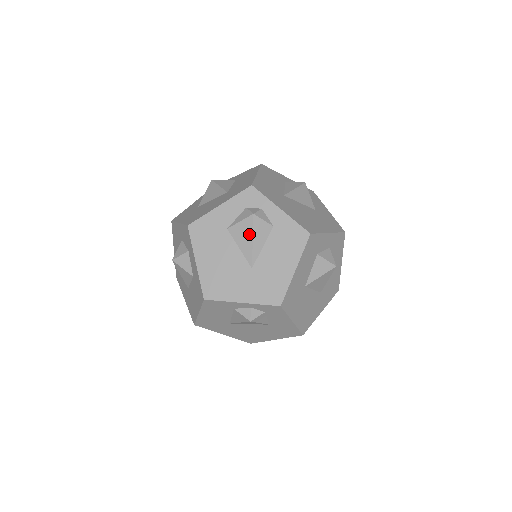
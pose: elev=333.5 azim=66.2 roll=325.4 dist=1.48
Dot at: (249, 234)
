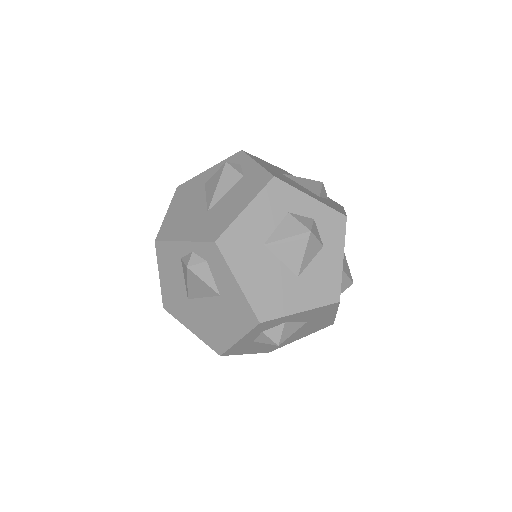
Dot at: (217, 181)
